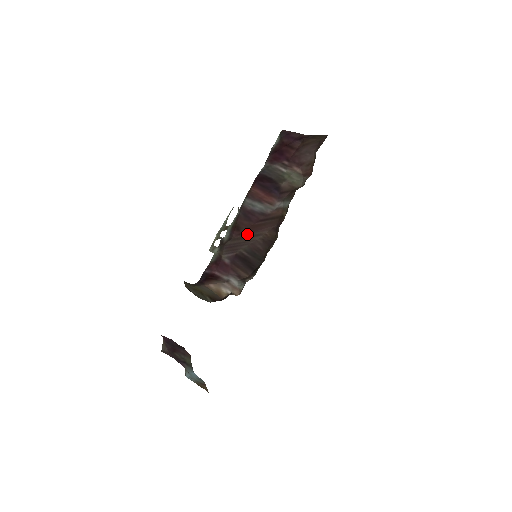
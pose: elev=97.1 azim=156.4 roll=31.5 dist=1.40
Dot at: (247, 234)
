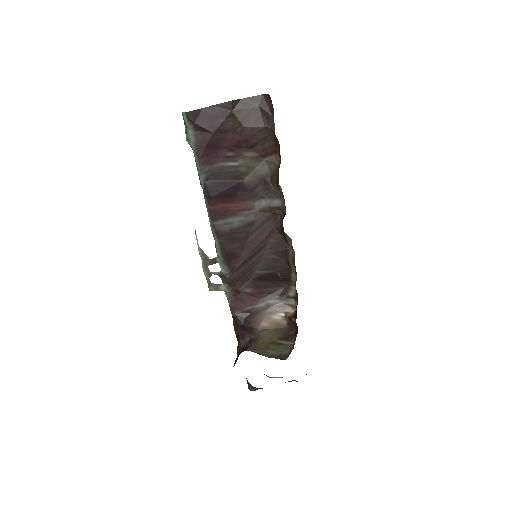
Dot at: (249, 255)
